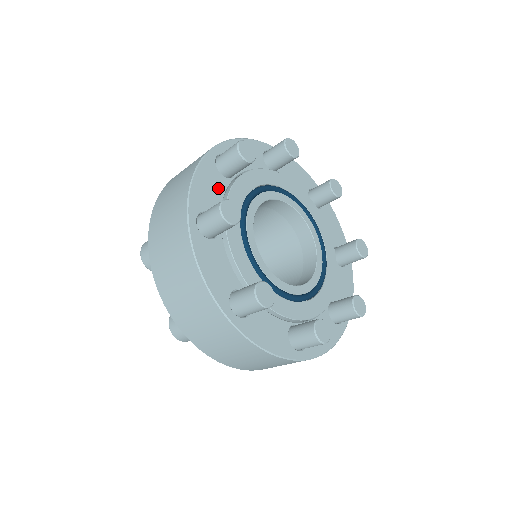
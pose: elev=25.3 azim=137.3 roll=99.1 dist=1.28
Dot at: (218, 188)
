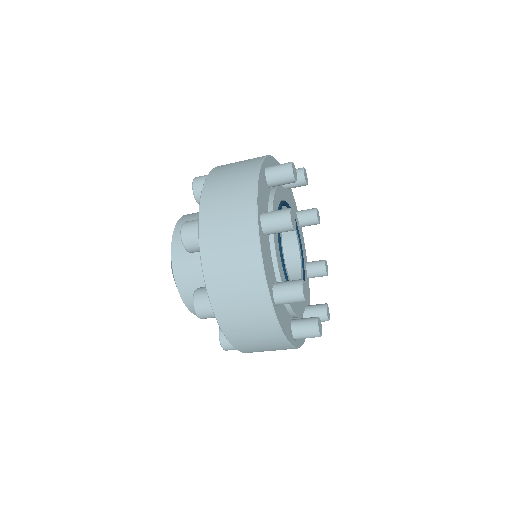
Dot at: occluded
